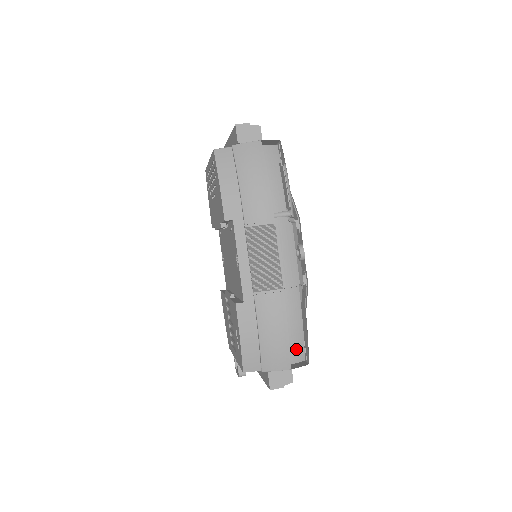
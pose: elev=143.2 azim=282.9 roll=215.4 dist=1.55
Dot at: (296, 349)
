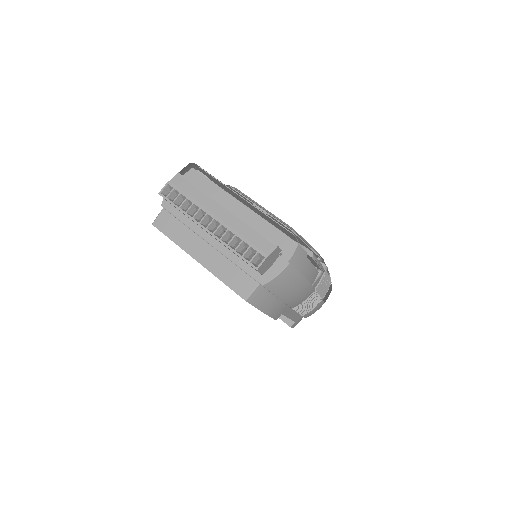
Dot at: occluded
